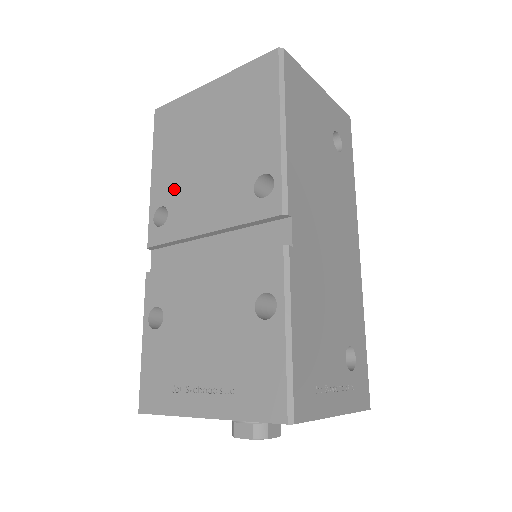
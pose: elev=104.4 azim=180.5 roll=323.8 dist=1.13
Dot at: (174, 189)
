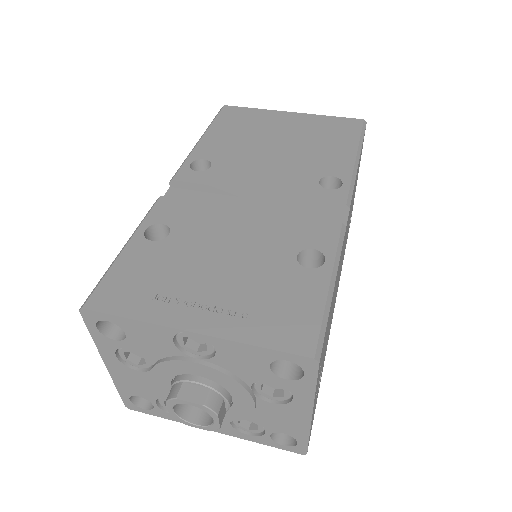
Dot at: (226, 154)
